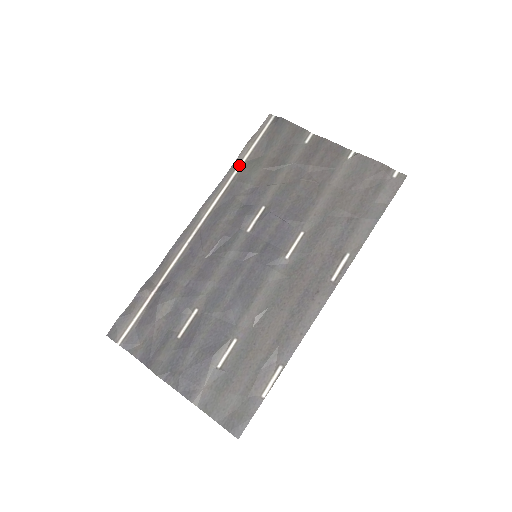
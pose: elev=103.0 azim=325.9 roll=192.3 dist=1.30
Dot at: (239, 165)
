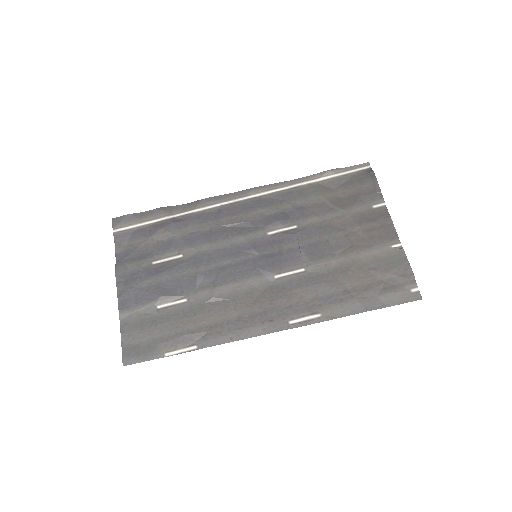
Dot at: (310, 181)
